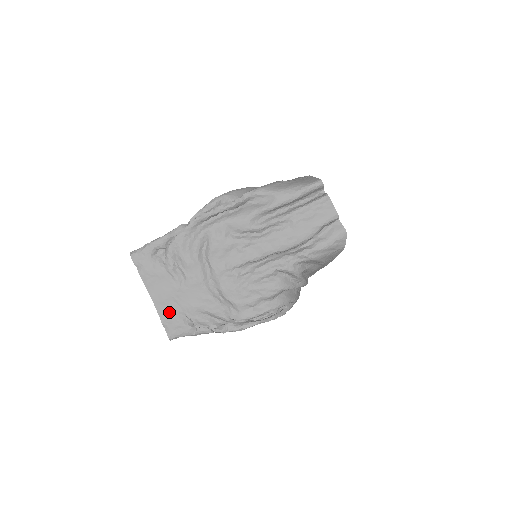
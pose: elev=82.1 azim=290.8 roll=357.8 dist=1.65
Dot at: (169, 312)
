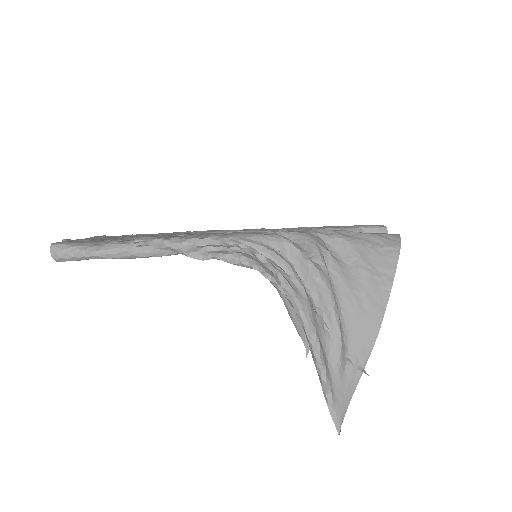
Dot at: occluded
